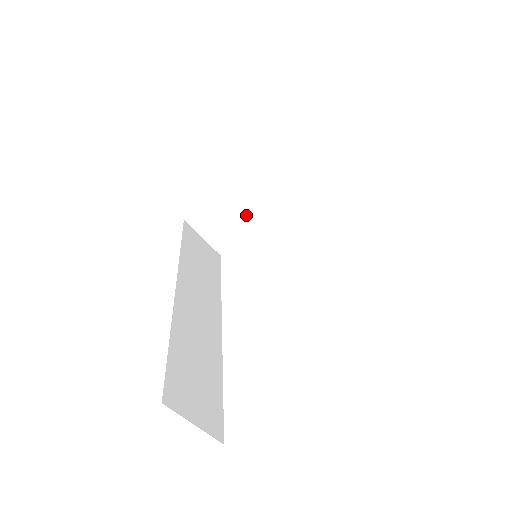
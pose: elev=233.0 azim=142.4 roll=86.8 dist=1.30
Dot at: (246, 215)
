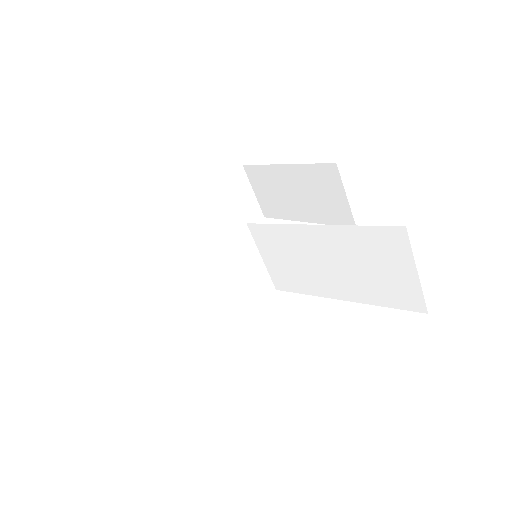
Dot at: (183, 255)
